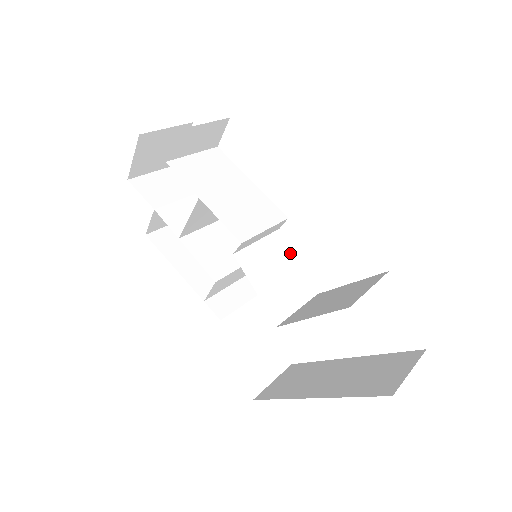
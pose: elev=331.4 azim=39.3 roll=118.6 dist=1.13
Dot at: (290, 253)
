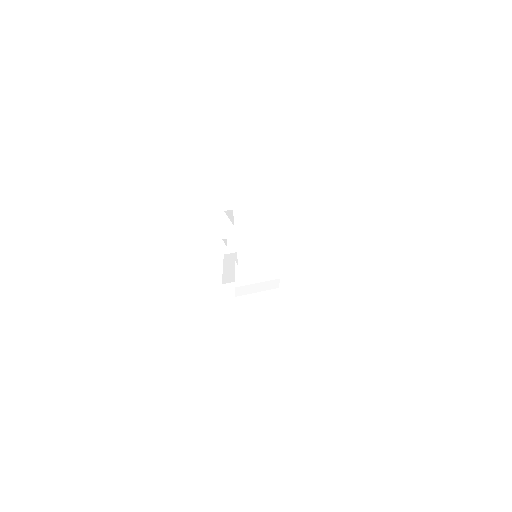
Dot at: (278, 266)
